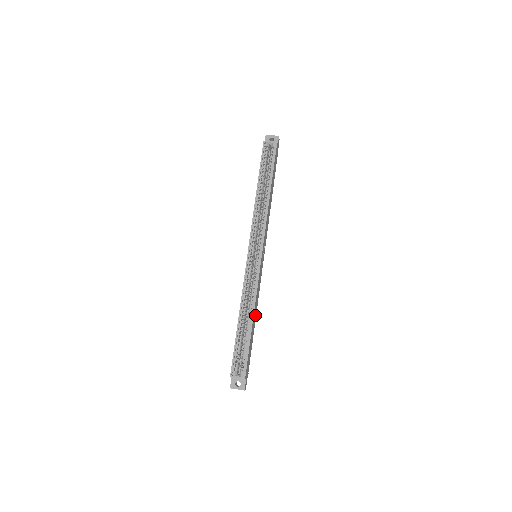
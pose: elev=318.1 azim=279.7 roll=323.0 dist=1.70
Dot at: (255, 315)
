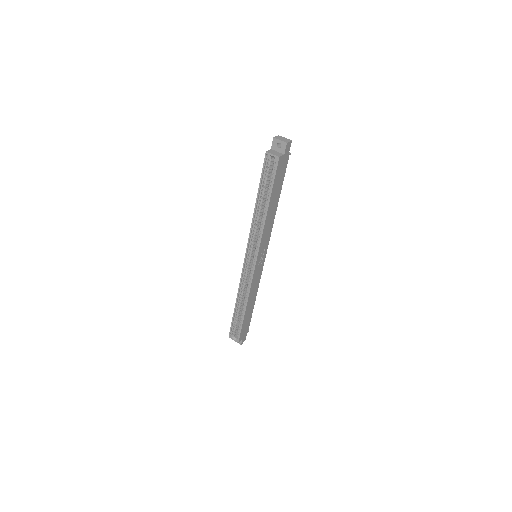
Dot at: (253, 298)
